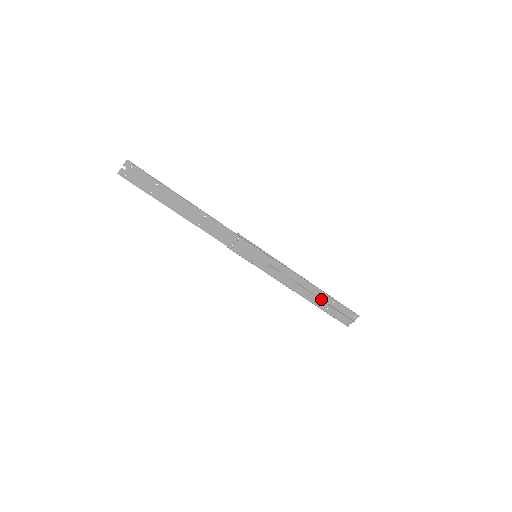
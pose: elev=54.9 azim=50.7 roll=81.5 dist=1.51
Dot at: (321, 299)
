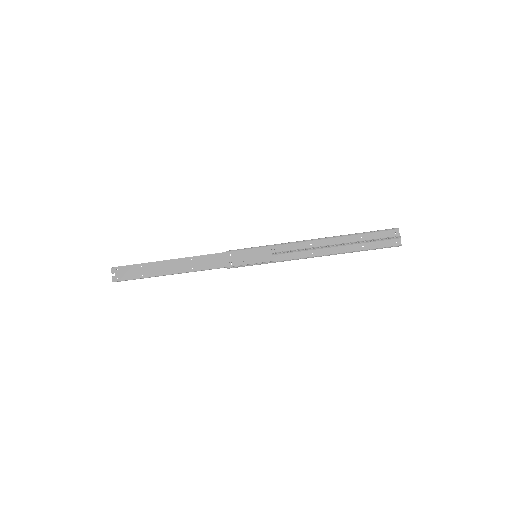
Dot at: (346, 243)
